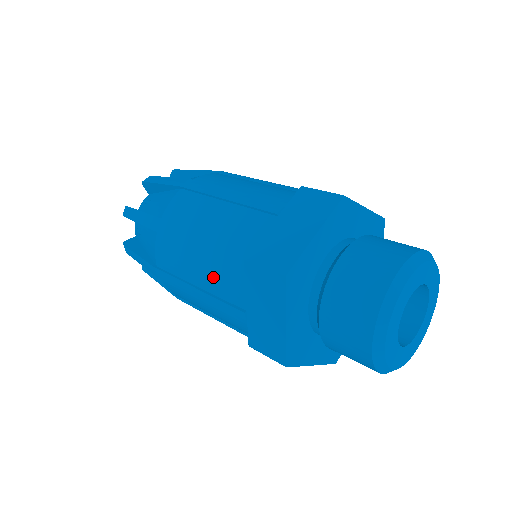
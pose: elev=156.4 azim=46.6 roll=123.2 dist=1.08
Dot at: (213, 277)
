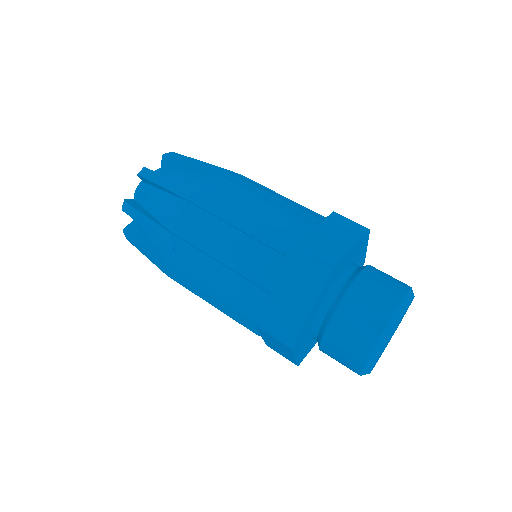
Dot at: (244, 256)
